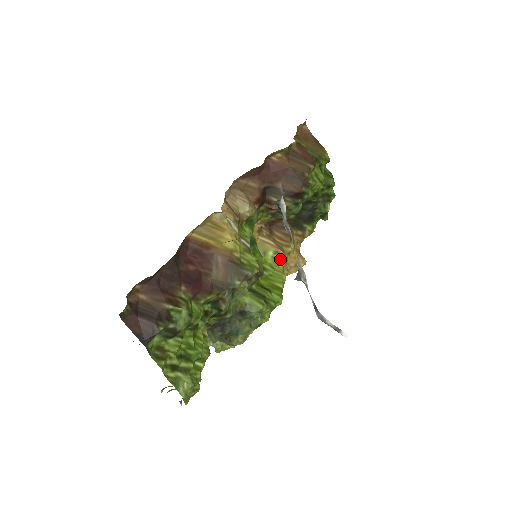
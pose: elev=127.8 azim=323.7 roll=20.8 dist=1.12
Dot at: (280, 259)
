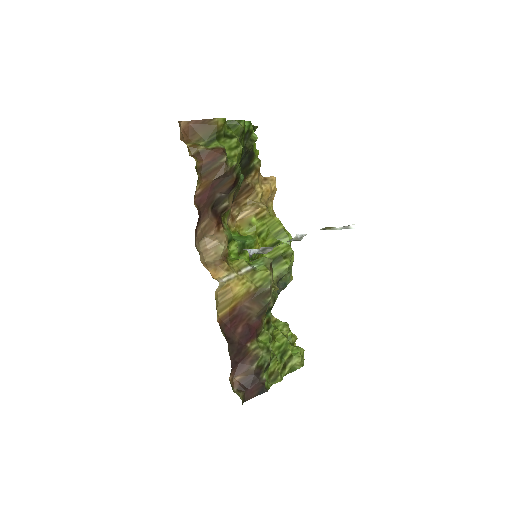
Dot at: (263, 214)
